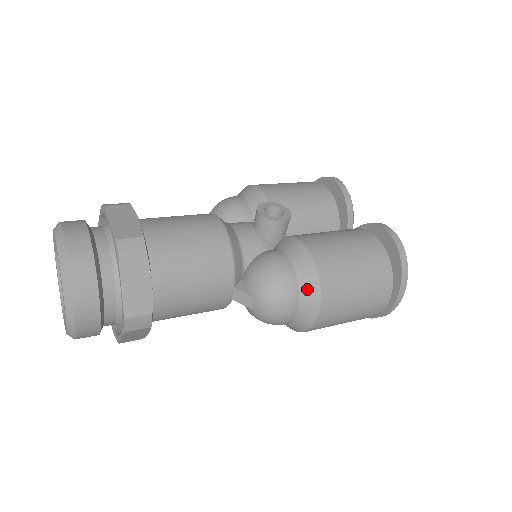
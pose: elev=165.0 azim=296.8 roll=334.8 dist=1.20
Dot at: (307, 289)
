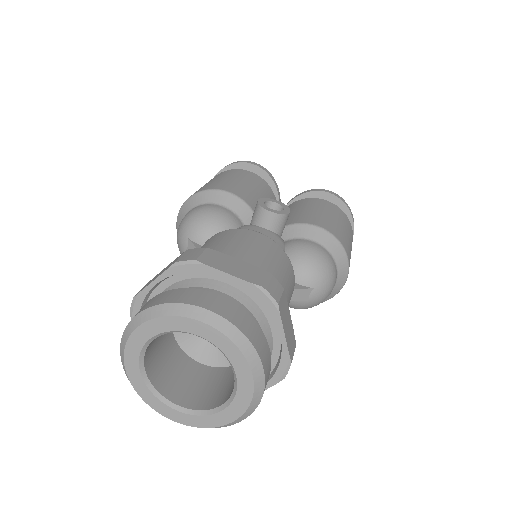
Dot at: (340, 261)
